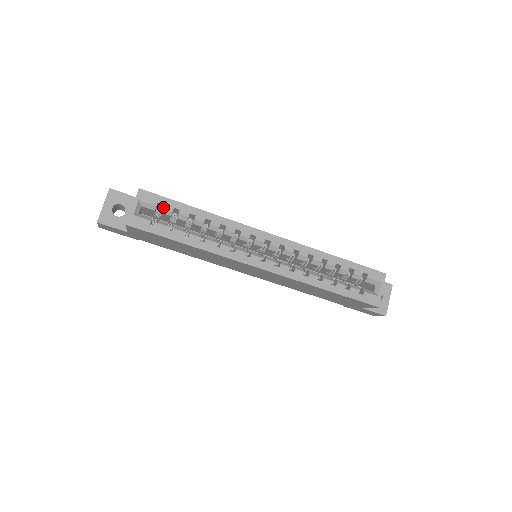
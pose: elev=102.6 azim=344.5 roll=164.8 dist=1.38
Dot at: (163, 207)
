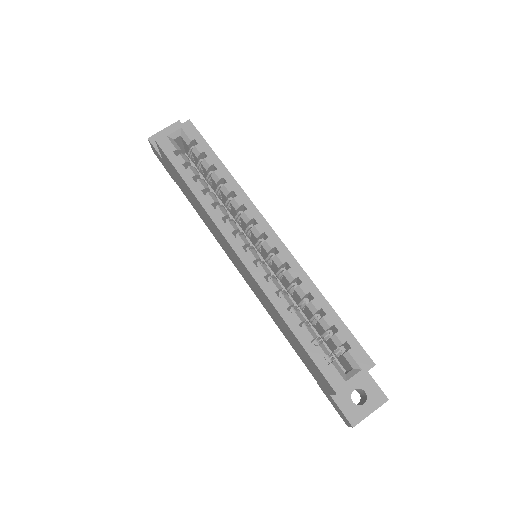
Dot at: (196, 145)
